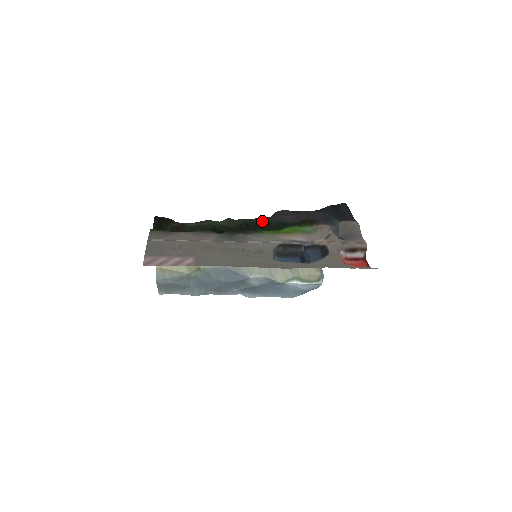
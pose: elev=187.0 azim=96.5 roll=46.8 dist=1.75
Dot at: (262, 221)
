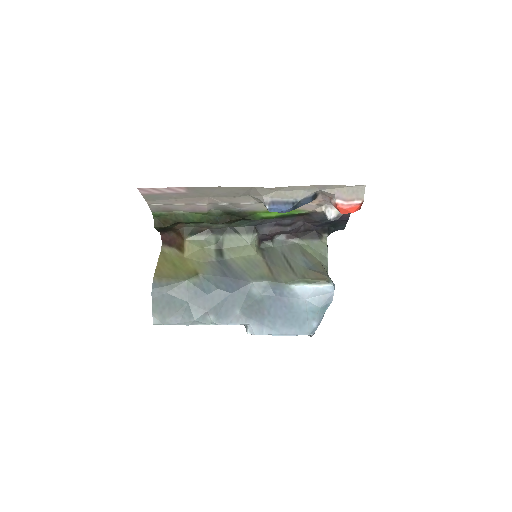
Dot at: occluded
